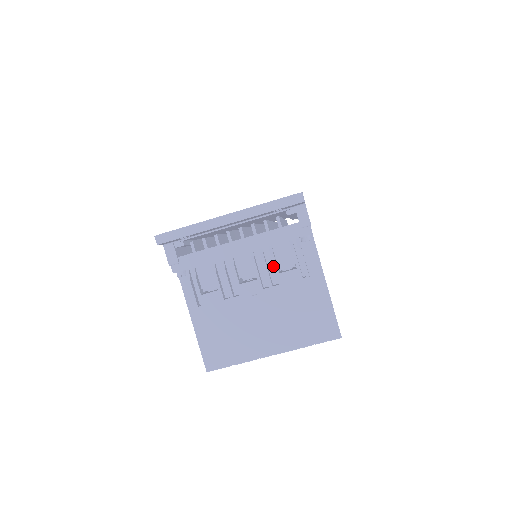
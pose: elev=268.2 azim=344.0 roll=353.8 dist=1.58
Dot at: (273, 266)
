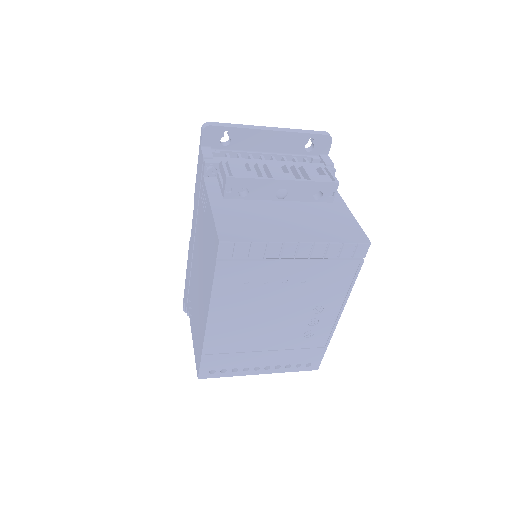
Dot at: occluded
